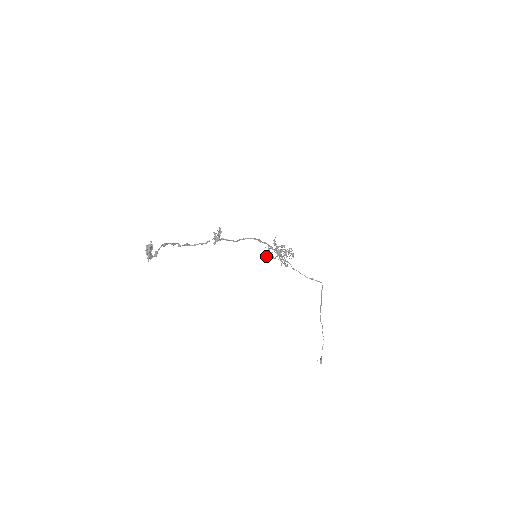
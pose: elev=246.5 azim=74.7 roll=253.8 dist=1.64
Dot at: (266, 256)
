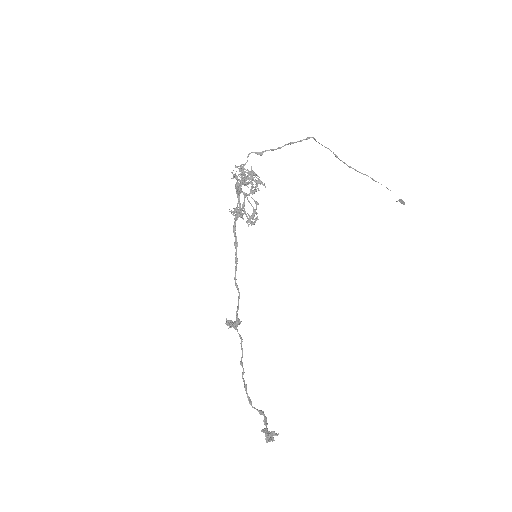
Dot at: occluded
